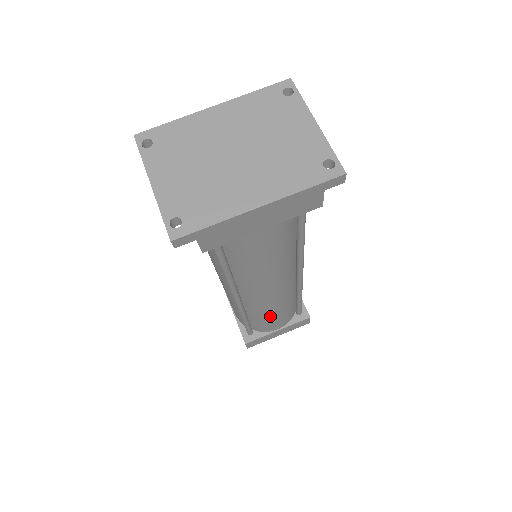
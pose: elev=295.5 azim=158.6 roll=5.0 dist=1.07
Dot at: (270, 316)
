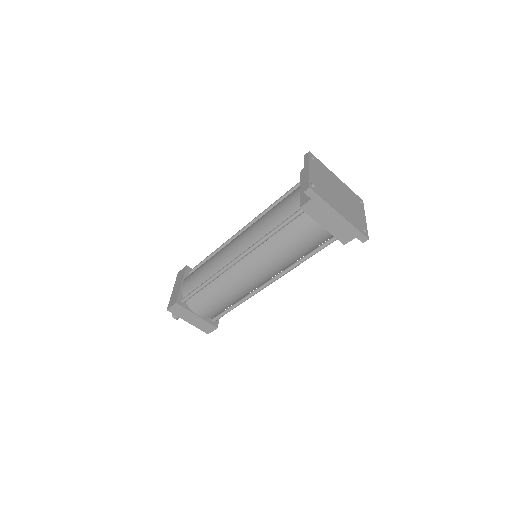
Dot at: (219, 295)
